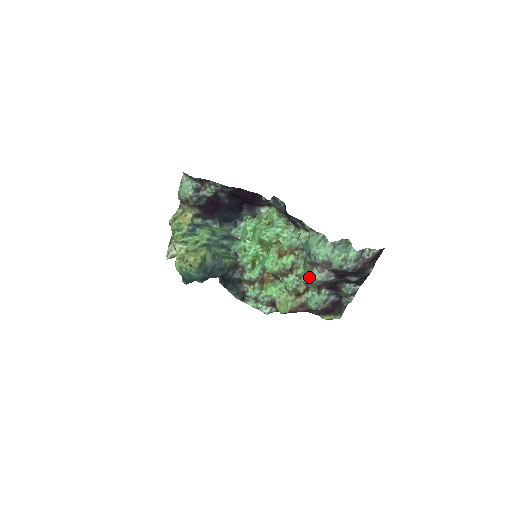
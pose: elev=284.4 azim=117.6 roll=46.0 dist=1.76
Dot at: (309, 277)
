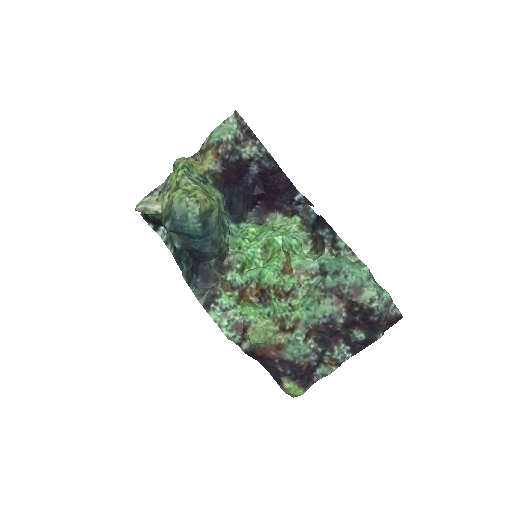
Dot at: (312, 308)
